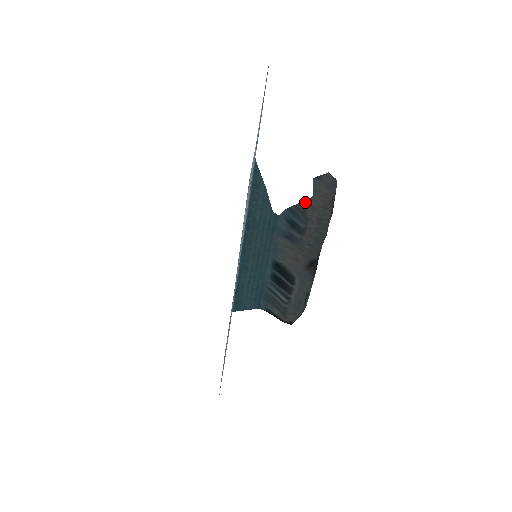
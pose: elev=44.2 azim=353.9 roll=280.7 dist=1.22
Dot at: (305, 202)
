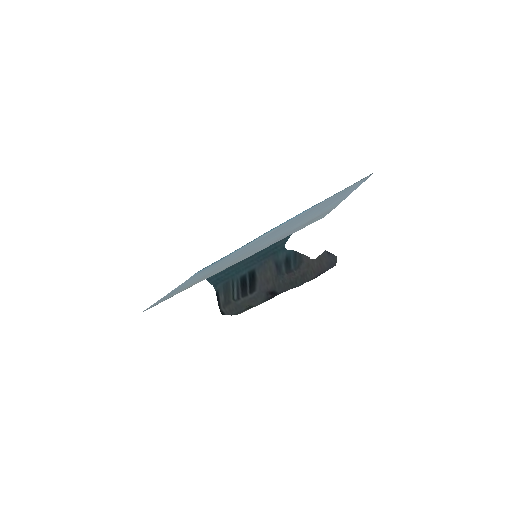
Dot at: (307, 258)
